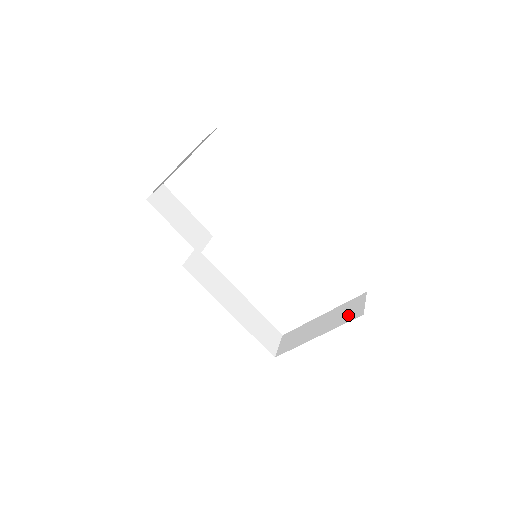
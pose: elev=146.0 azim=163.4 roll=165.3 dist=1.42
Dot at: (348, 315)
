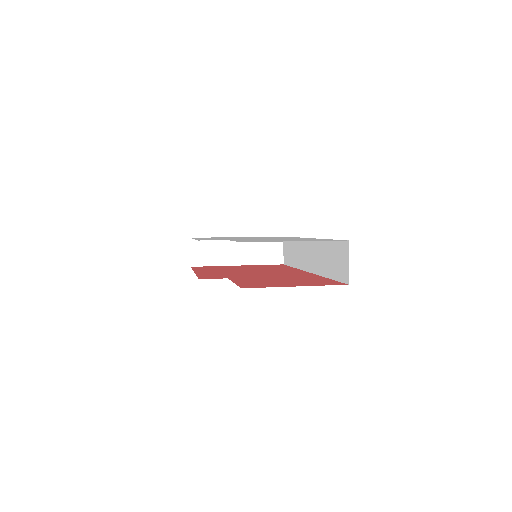
Dot at: (269, 256)
